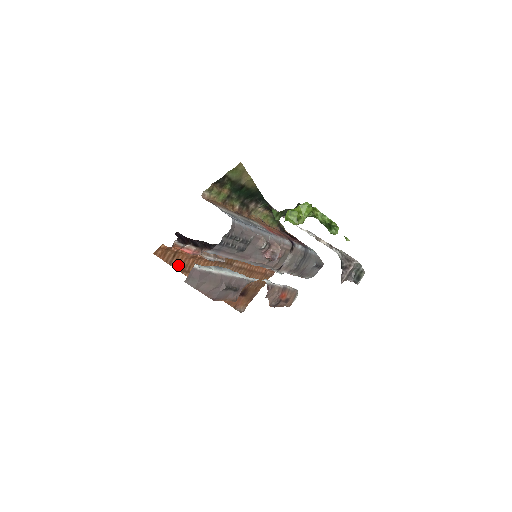
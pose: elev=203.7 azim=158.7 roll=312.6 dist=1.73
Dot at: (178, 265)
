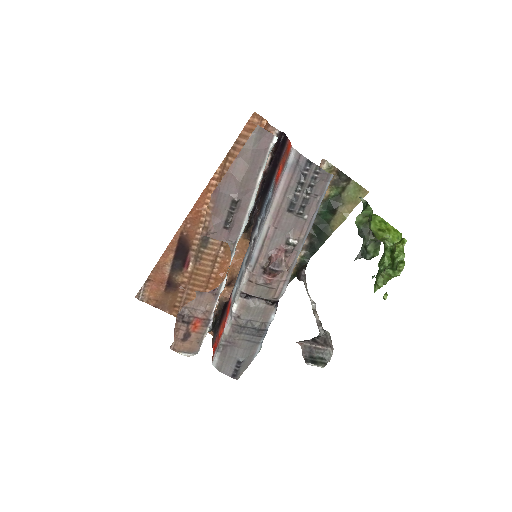
Dot at: (233, 156)
